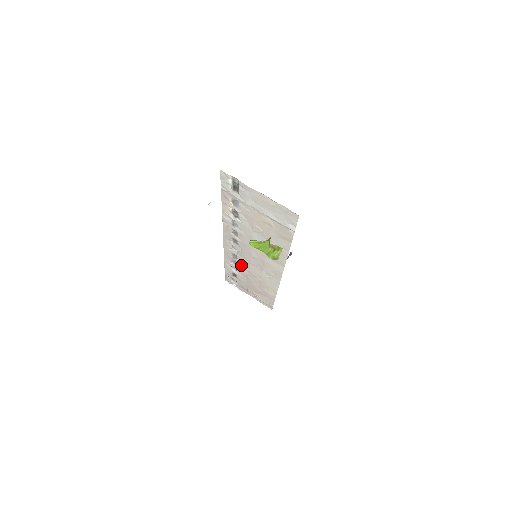
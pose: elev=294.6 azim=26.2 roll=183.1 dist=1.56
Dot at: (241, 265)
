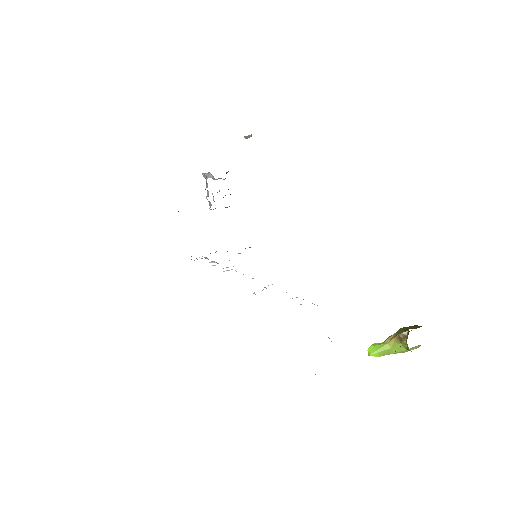
Dot at: occluded
